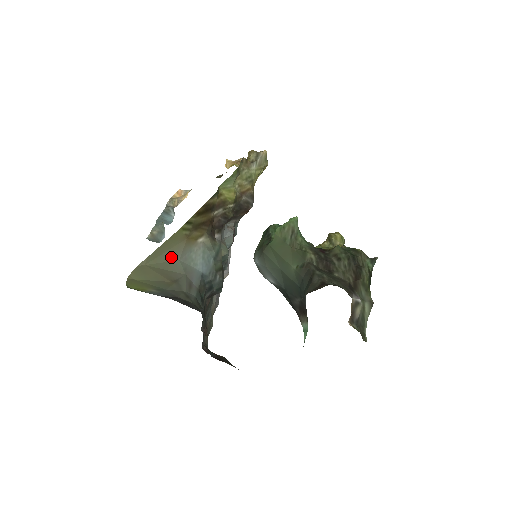
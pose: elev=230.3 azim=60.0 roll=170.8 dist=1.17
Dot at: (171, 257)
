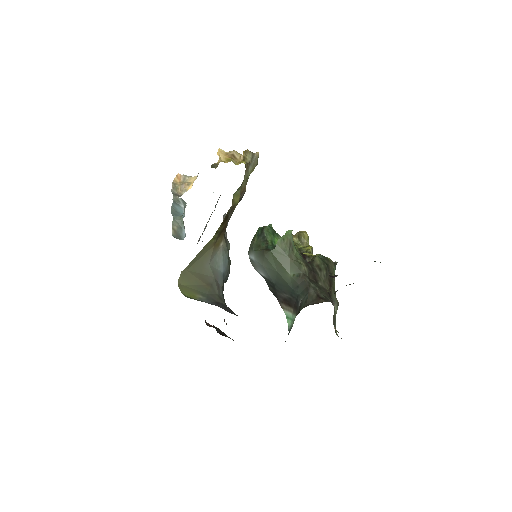
Dot at: (204, 262)
